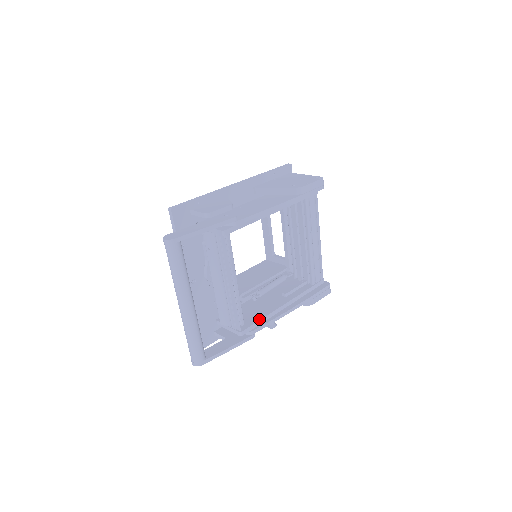
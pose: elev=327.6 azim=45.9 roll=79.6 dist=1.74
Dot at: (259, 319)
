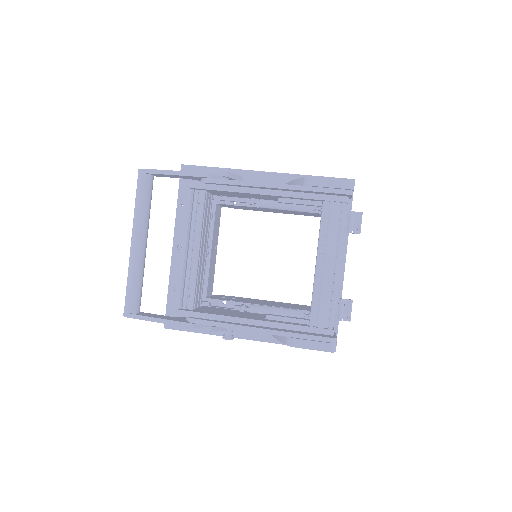
Dot at: (208, 313)
